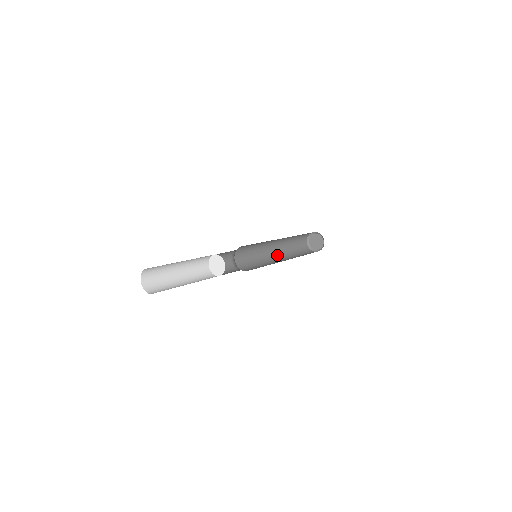
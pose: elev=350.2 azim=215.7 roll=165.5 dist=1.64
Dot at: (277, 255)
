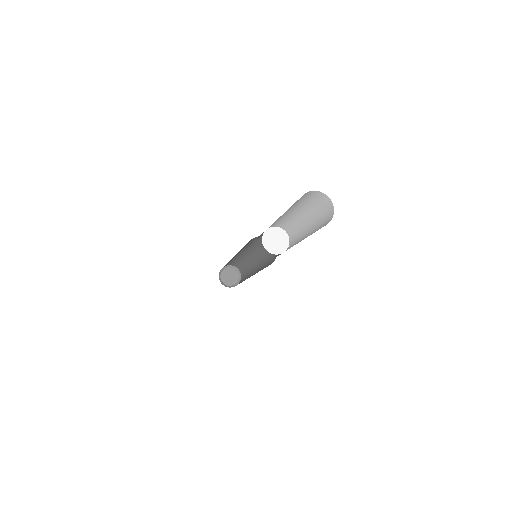
Dot at: occluded
